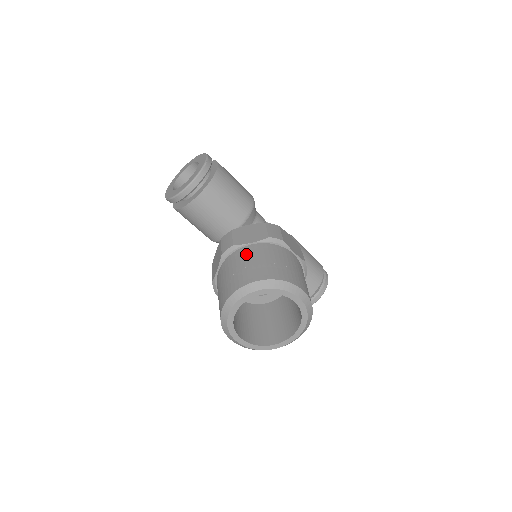
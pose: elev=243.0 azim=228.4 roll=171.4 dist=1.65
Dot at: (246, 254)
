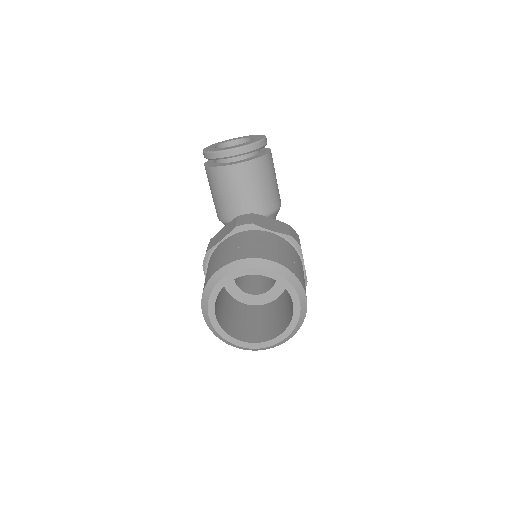
Dot at: (263, 236)
